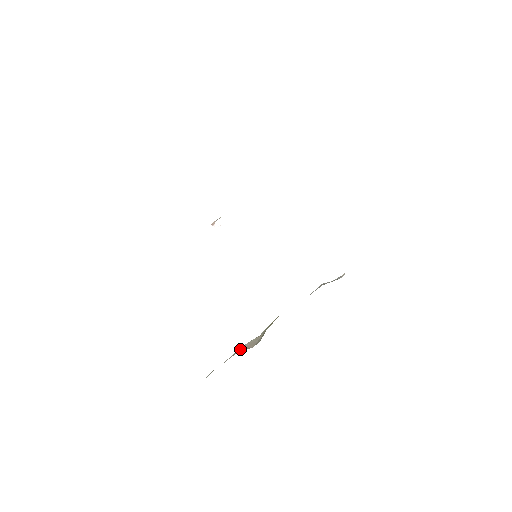
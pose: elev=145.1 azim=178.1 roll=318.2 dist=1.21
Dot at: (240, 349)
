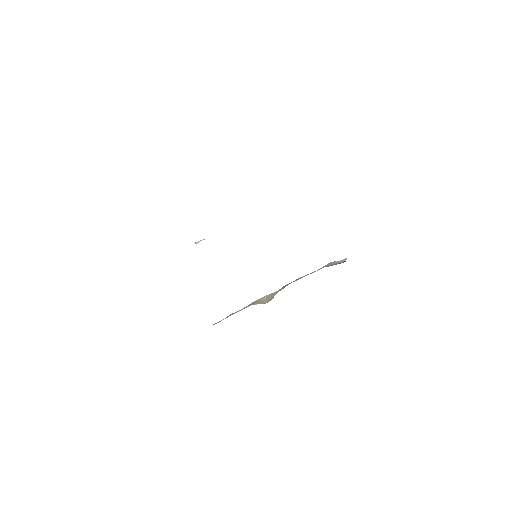
Dot at: (257, 301)
